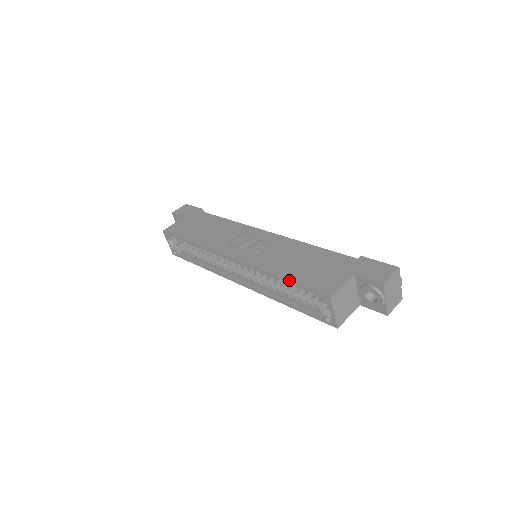
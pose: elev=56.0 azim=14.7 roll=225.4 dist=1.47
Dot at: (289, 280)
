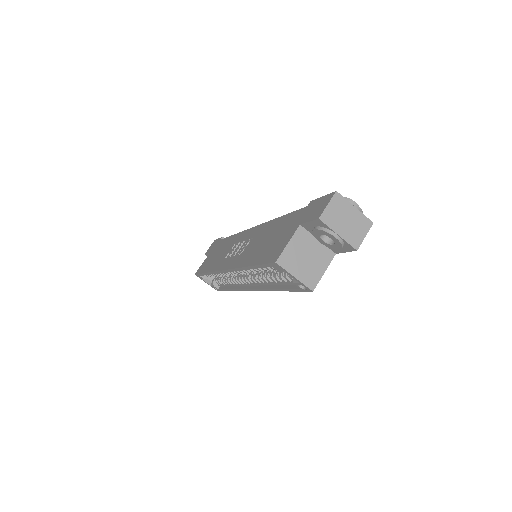
Dot at: (252, 265)
